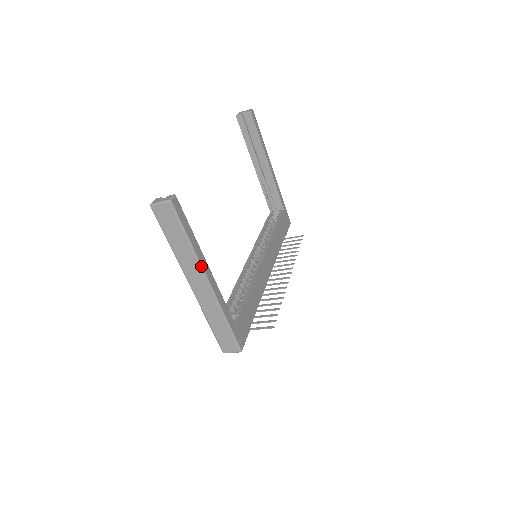
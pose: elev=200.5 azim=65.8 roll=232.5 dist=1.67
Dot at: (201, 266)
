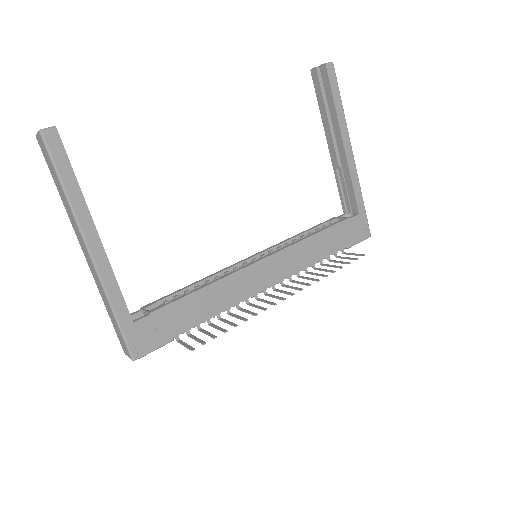
Dot at: (79, 228)
